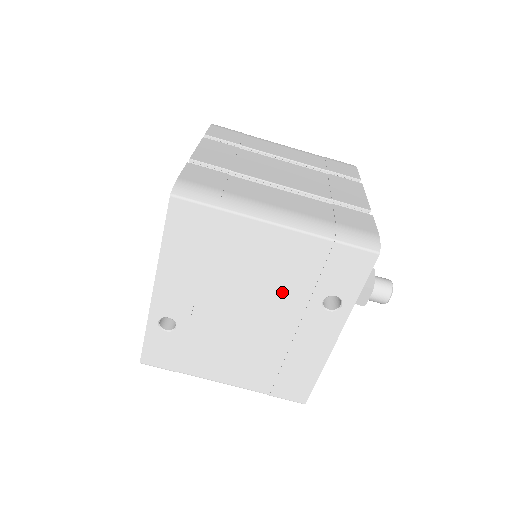
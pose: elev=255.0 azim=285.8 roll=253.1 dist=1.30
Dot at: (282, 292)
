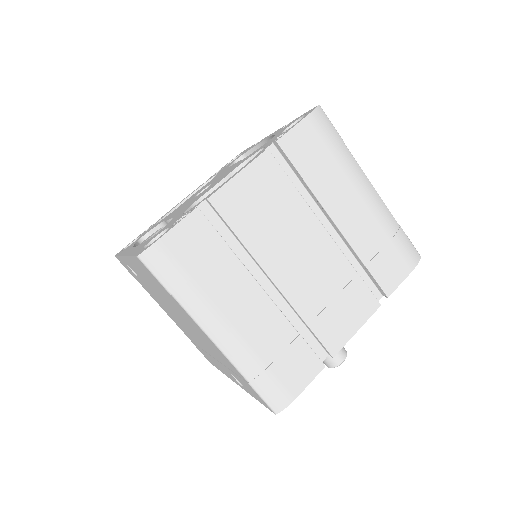
Dot at: (207, 346)
